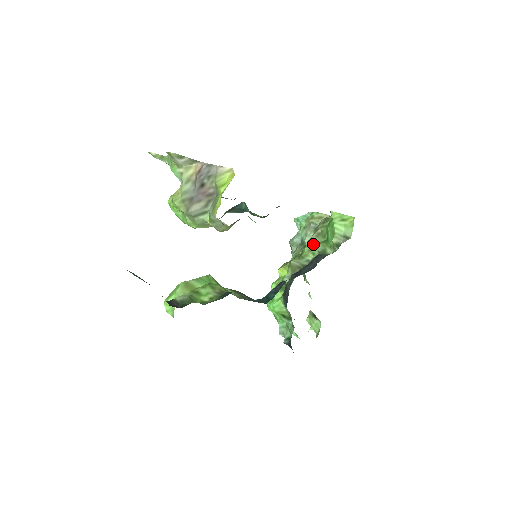
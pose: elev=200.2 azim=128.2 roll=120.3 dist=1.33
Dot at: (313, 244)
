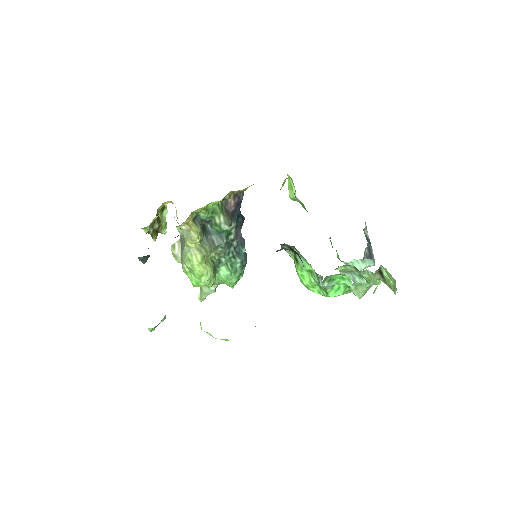
Dot at: occluded
